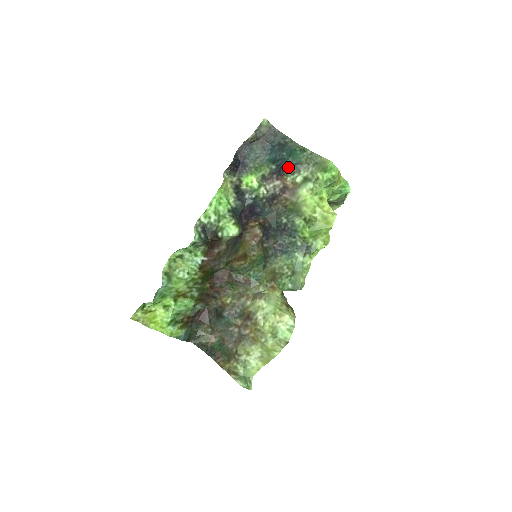
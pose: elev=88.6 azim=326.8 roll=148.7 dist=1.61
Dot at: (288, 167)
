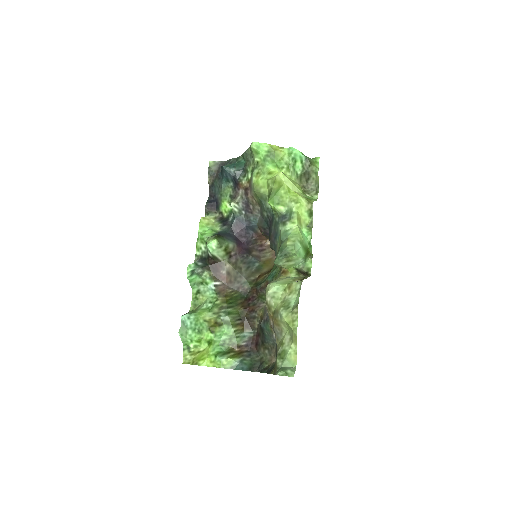
Dot at: (238, 175)
